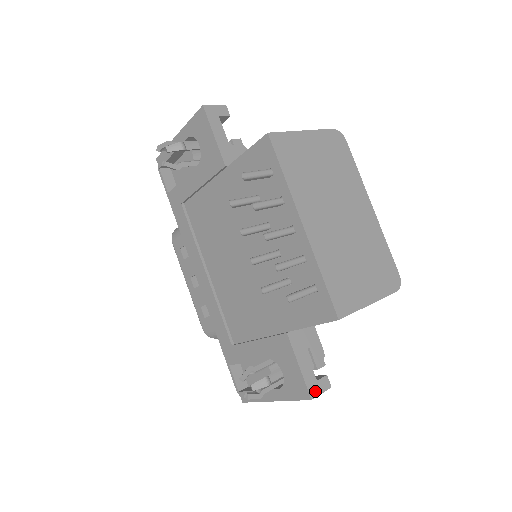
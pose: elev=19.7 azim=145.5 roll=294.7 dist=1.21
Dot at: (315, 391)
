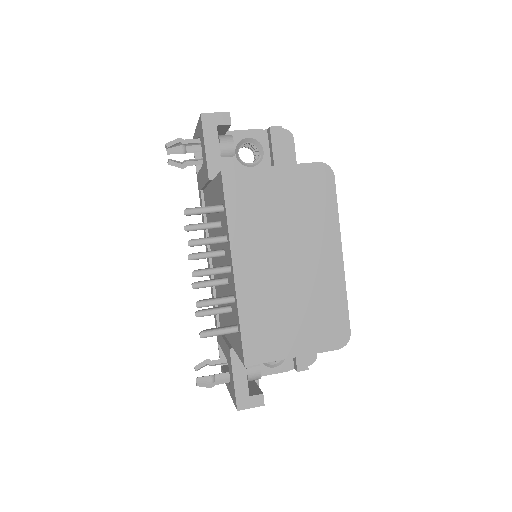
Dot at: (244, 404)
